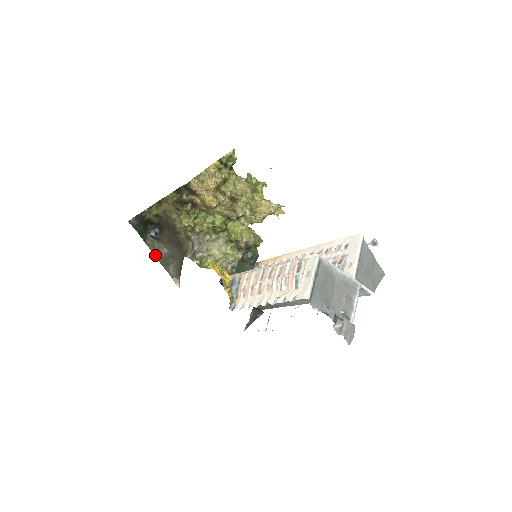
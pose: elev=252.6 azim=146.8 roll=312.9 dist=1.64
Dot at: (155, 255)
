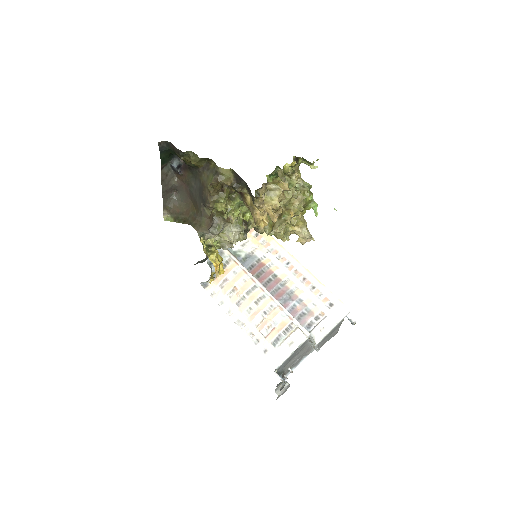
Dot at: (162, 184)
